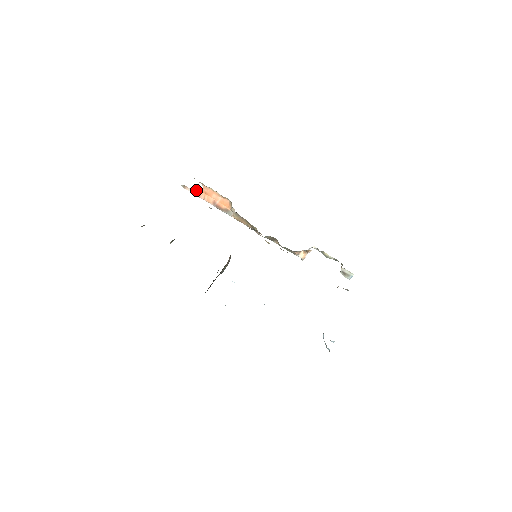
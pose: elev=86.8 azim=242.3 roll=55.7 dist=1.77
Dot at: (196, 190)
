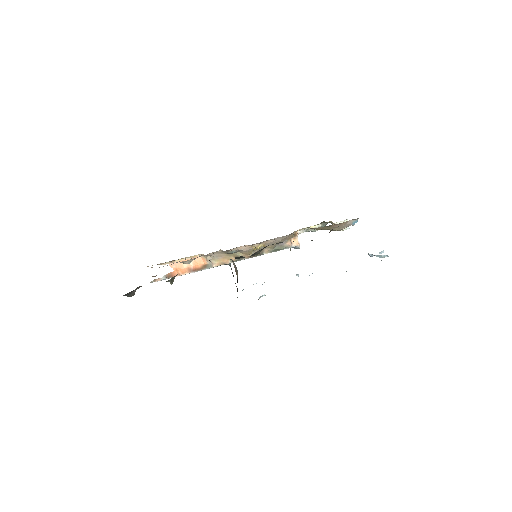
Dot at: (167, 274)
